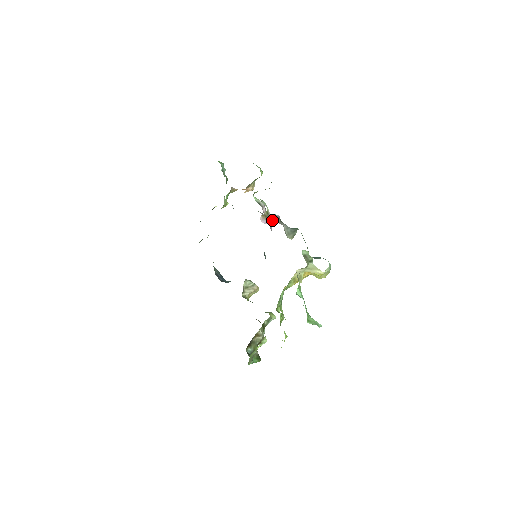
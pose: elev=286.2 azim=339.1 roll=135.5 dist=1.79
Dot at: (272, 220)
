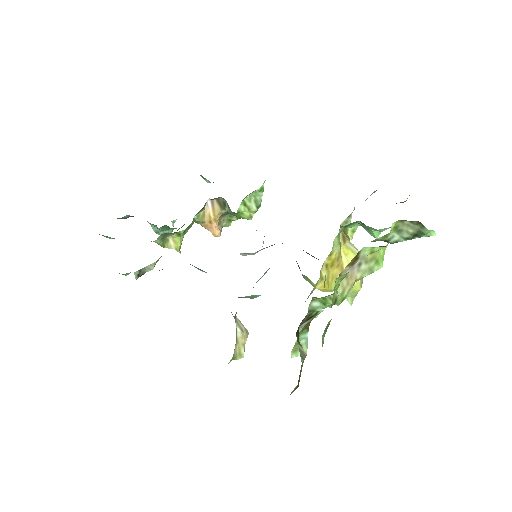
Dot at: occluded
